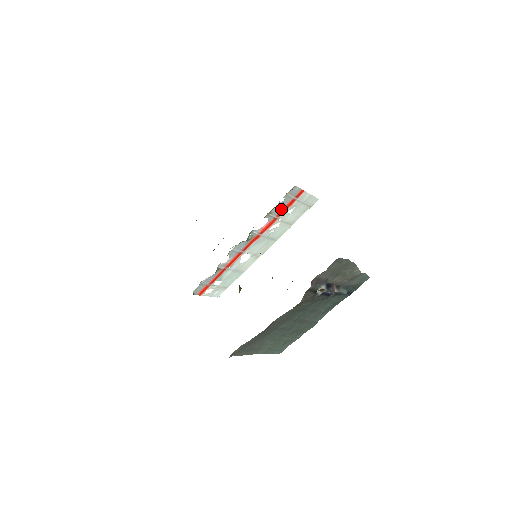
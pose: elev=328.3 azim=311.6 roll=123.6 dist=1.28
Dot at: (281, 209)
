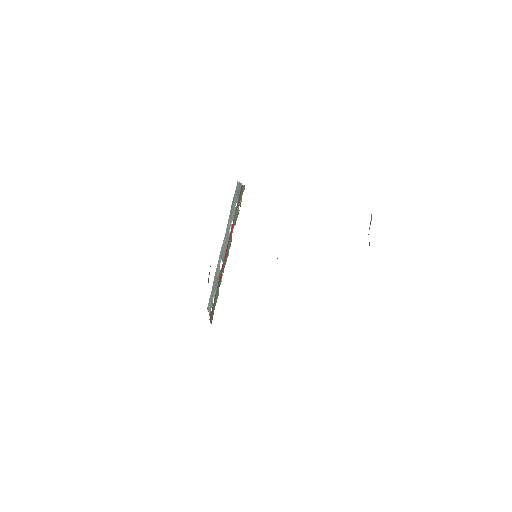
Dot at: (238, 210)
